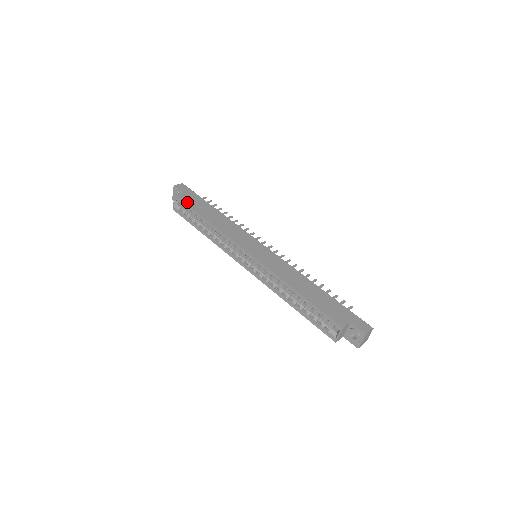
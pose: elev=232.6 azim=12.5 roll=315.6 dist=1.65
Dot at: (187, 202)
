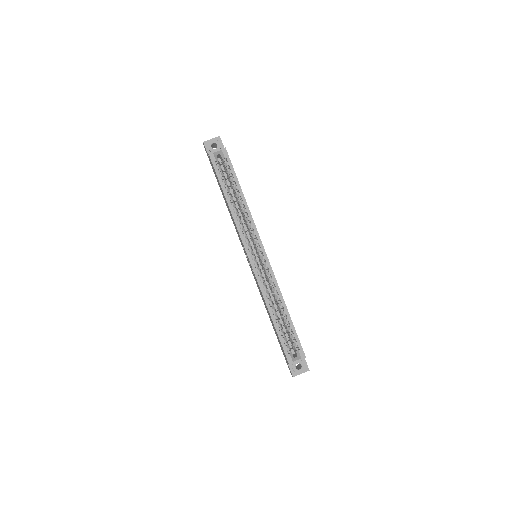
Dot at: occluded
